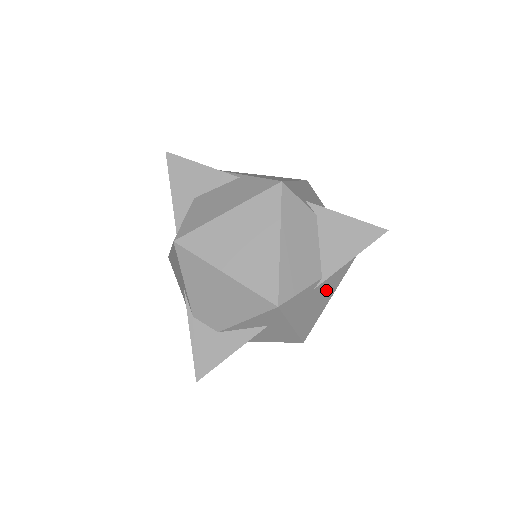
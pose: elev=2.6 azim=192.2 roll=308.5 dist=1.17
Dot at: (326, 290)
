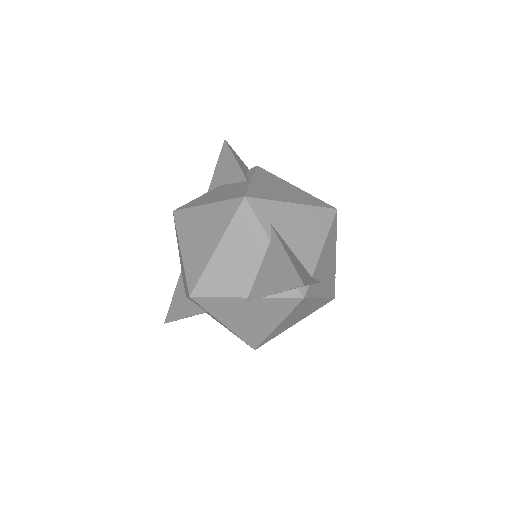
Dot at: (265, 313)
